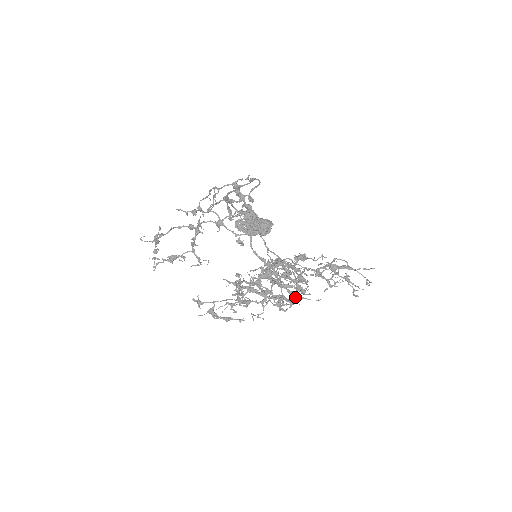
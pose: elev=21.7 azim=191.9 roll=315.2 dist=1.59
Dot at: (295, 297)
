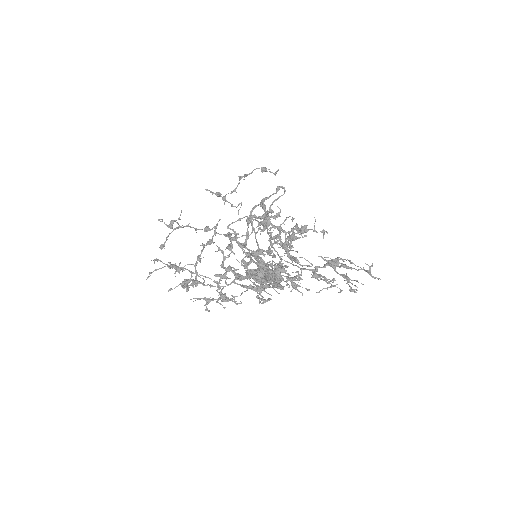
Dot at: (282, 286)
